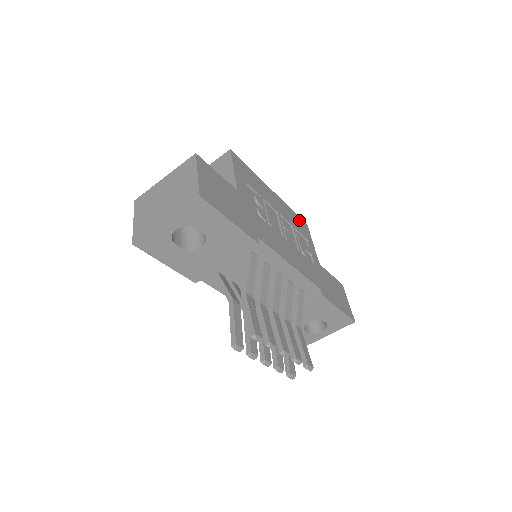
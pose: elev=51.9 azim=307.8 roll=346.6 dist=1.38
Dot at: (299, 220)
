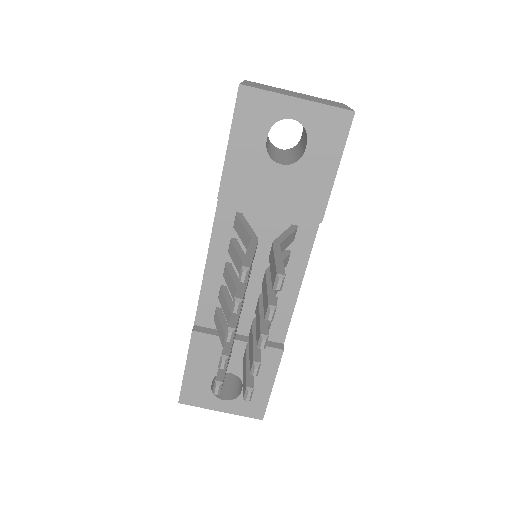
Dot at: occluded
